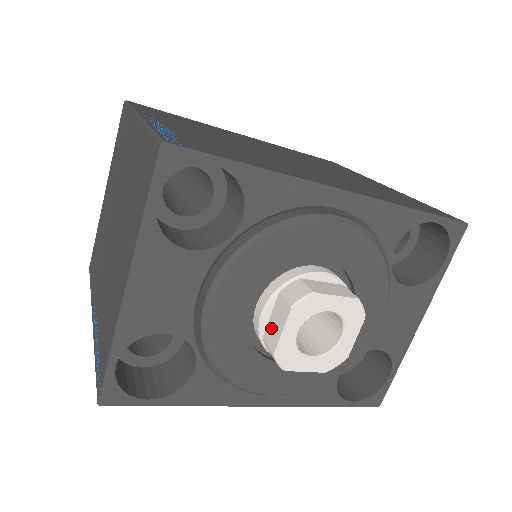
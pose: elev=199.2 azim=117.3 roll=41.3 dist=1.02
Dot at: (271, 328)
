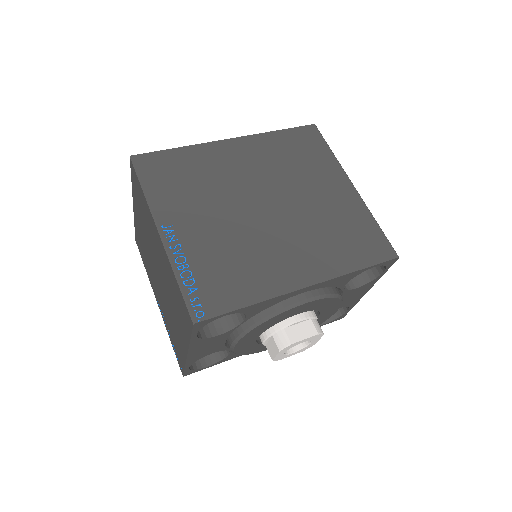
Dot at: (270, 348)
